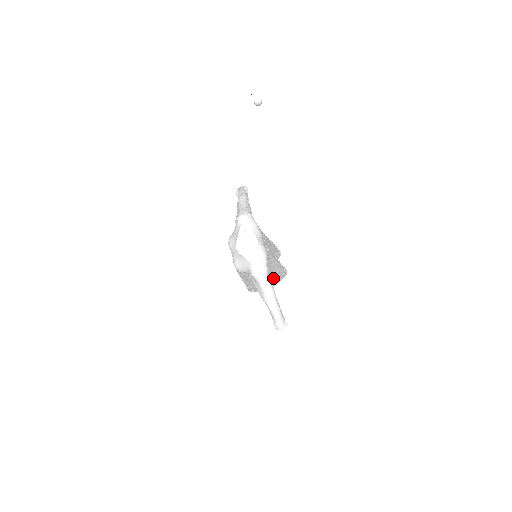
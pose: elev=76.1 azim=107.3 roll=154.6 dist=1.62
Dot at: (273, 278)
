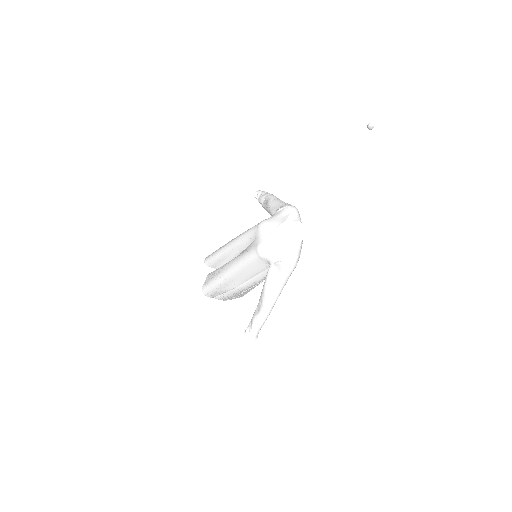
Dot at: (250, 288)
